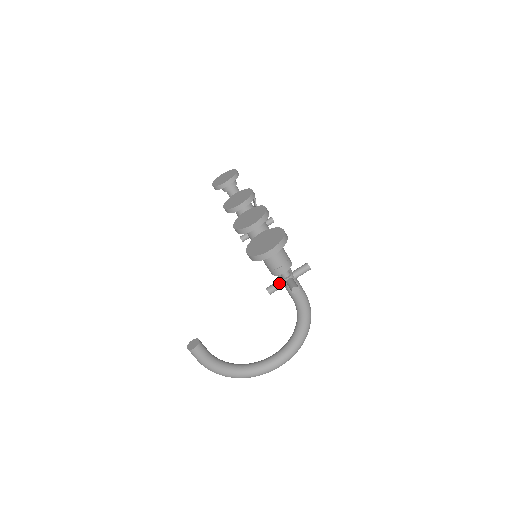
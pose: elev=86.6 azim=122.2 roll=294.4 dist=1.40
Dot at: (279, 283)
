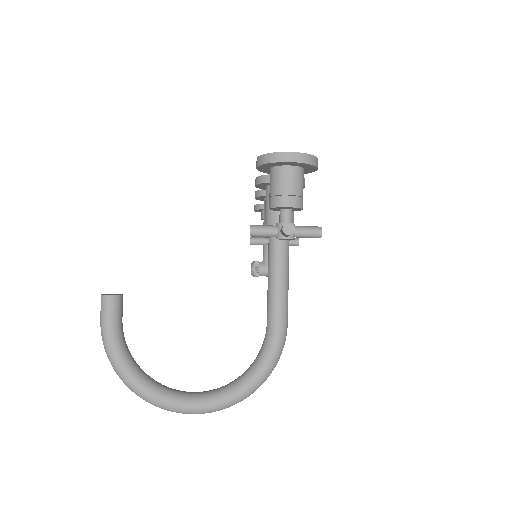
Dot at: (271, 226)
